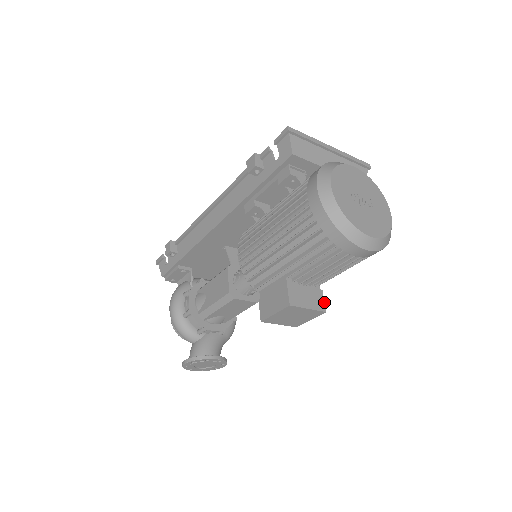
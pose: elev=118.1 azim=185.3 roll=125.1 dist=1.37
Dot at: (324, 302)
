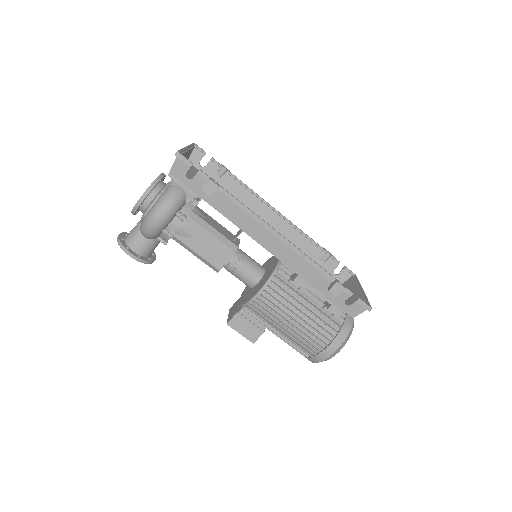
Dot at: occluded
